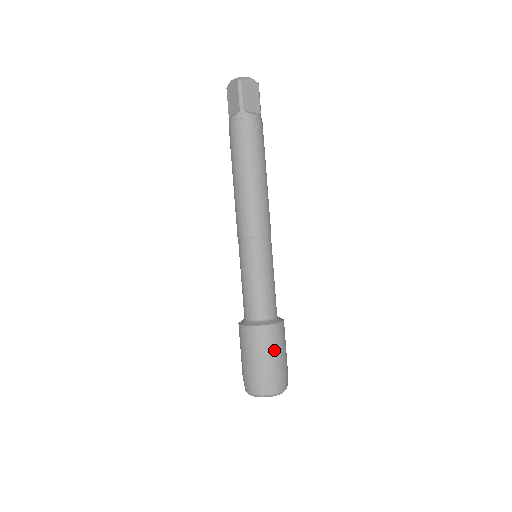
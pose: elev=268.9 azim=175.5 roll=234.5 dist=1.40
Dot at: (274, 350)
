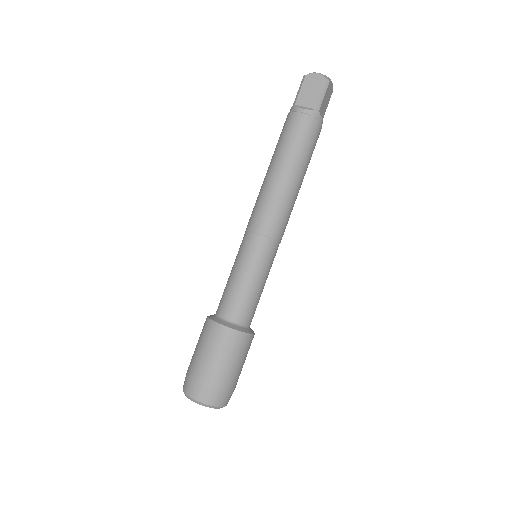
Dot at: (242, 361)
